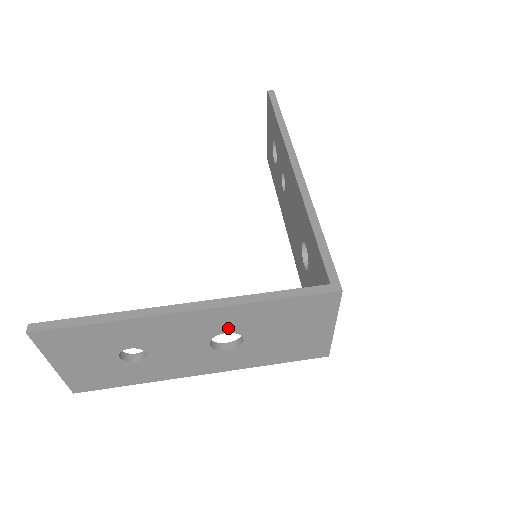
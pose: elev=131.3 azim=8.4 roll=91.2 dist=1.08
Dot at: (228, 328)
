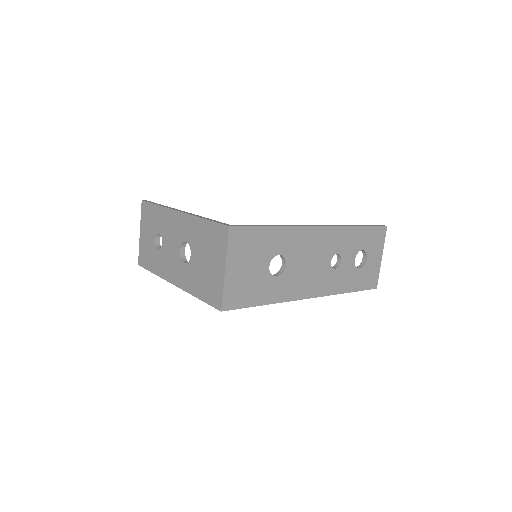
Dot at: (188, 237)
